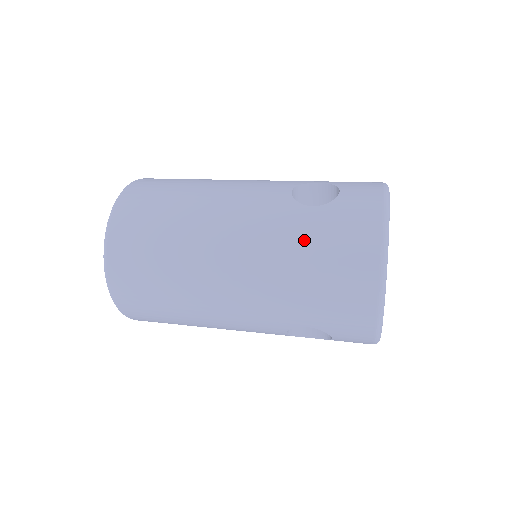
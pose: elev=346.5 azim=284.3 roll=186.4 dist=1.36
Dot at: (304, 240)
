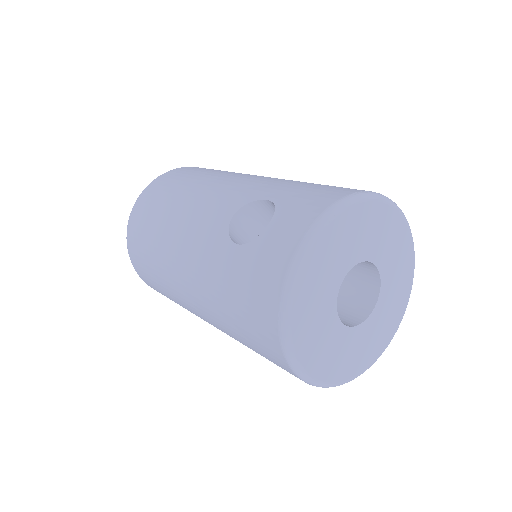
Dot at: (224, 285)
